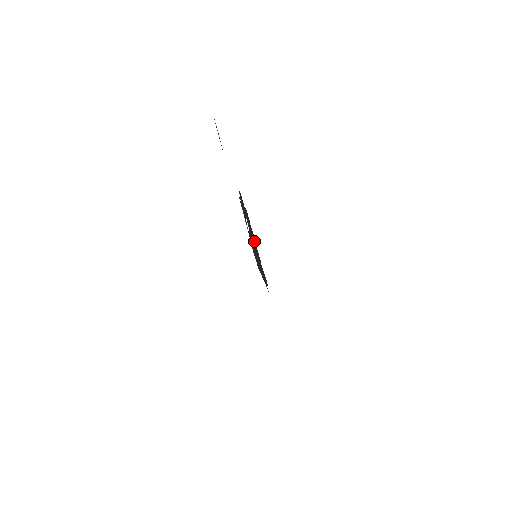
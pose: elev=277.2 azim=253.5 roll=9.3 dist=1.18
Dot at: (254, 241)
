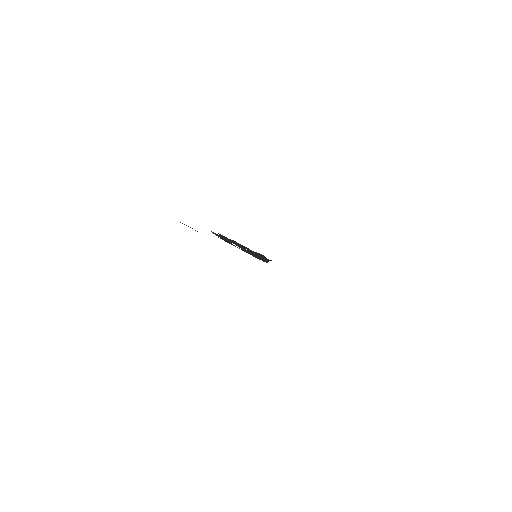
Dot at: occluded
